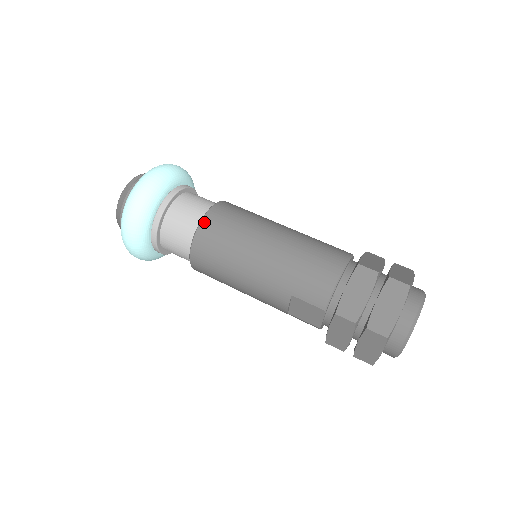
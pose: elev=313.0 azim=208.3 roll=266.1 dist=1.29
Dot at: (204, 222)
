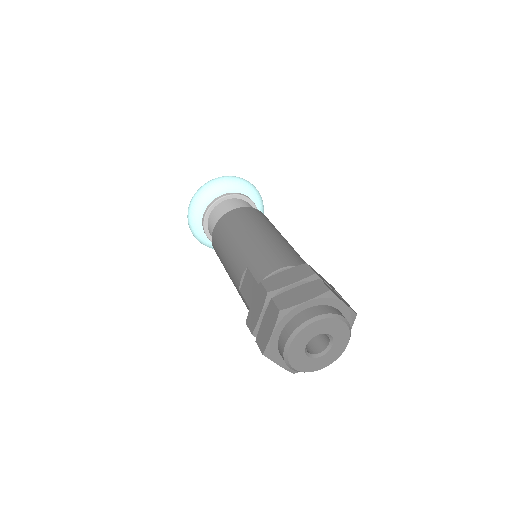
Dot at: (238, 209)
